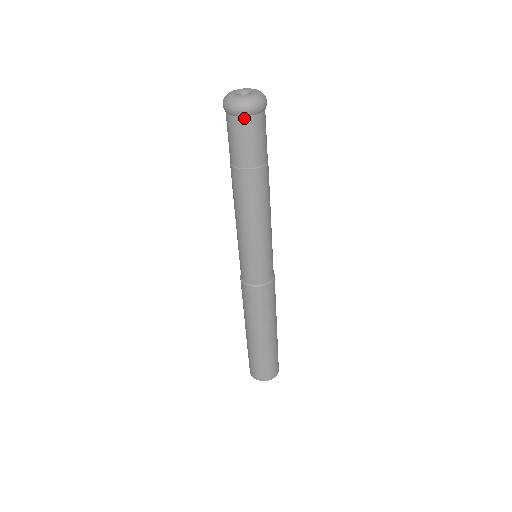
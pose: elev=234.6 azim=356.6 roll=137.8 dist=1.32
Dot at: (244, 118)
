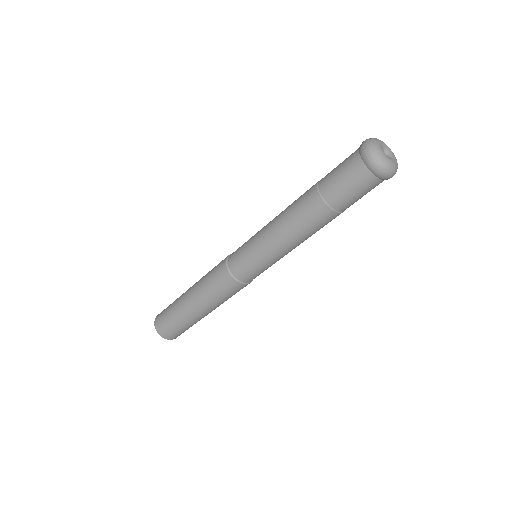
Dot at: (361, 162)
